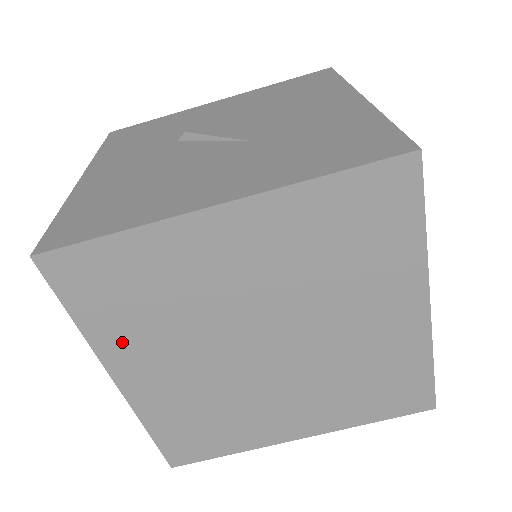
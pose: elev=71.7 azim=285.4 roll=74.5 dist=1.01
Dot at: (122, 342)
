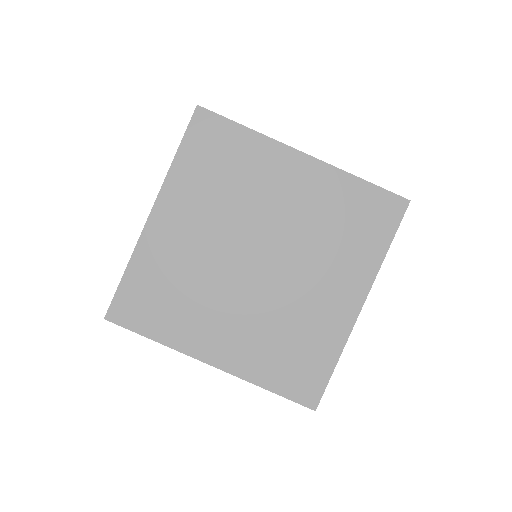
Dot at: (185, 189)
